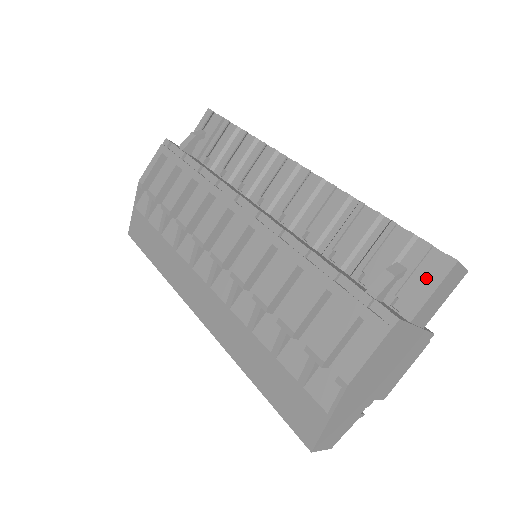
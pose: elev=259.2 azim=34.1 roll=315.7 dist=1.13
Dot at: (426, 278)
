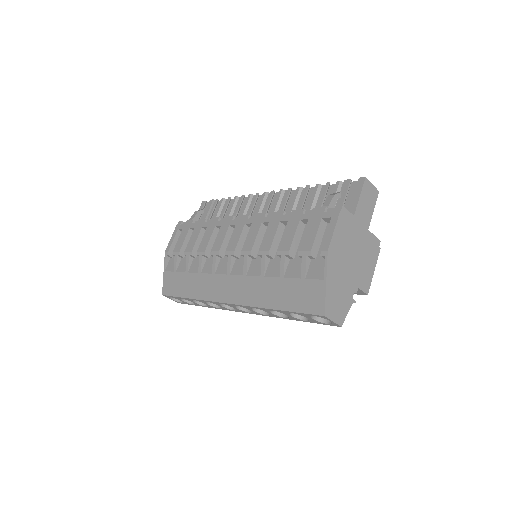
Dot at: occluded
